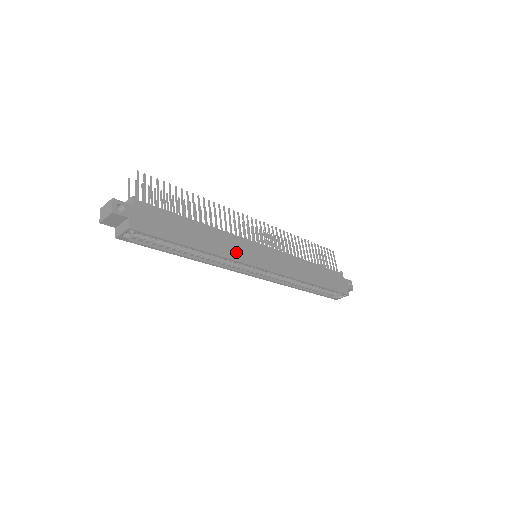
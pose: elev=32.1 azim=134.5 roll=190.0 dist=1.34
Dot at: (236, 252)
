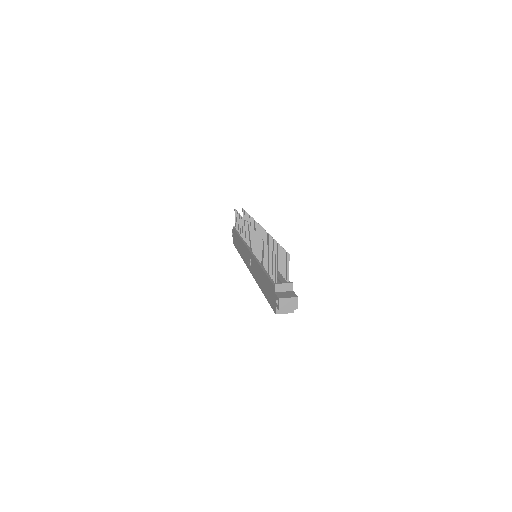
Dot at: occluded
